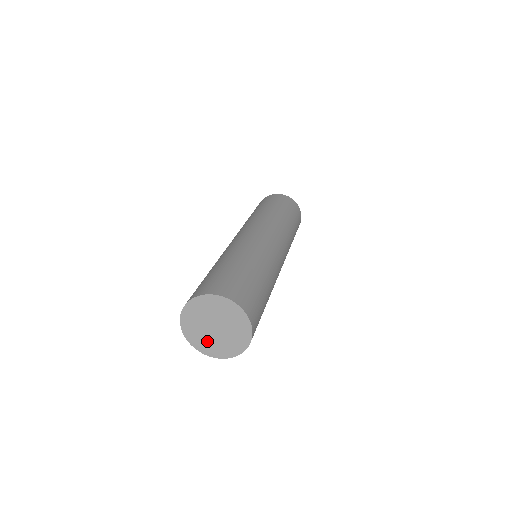
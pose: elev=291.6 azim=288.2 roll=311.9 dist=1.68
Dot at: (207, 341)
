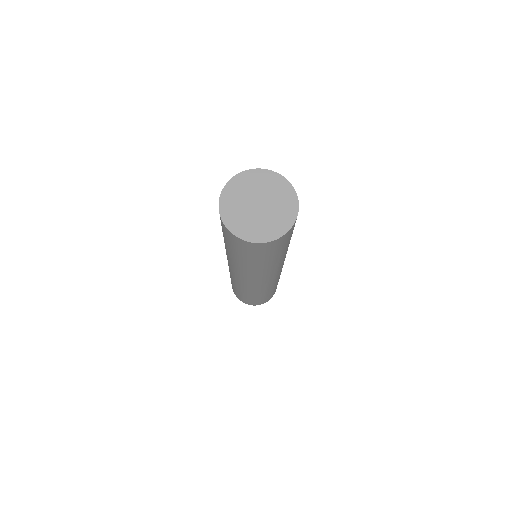
Dot at: (264, 225)
